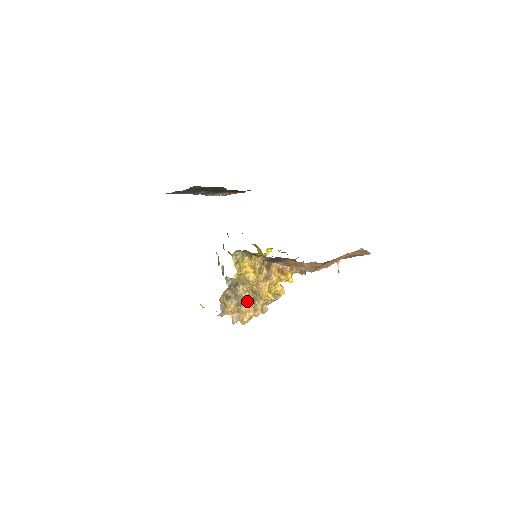
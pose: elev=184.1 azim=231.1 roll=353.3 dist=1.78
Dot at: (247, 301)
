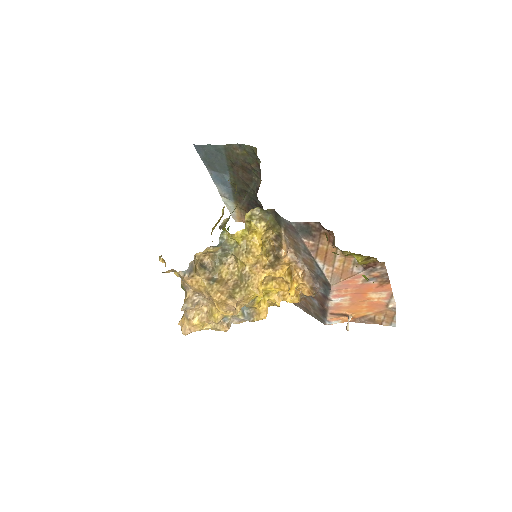
Dot at: (225, 283)
